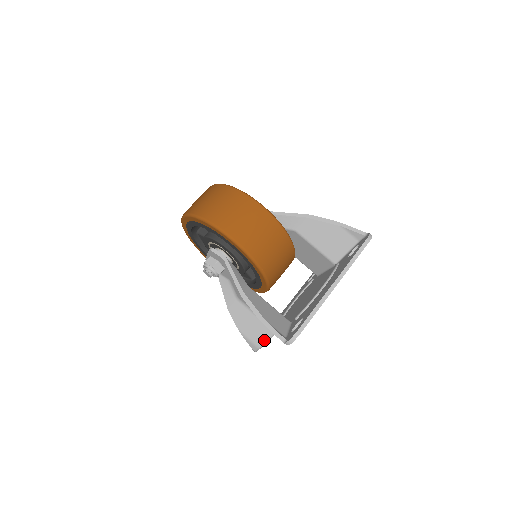
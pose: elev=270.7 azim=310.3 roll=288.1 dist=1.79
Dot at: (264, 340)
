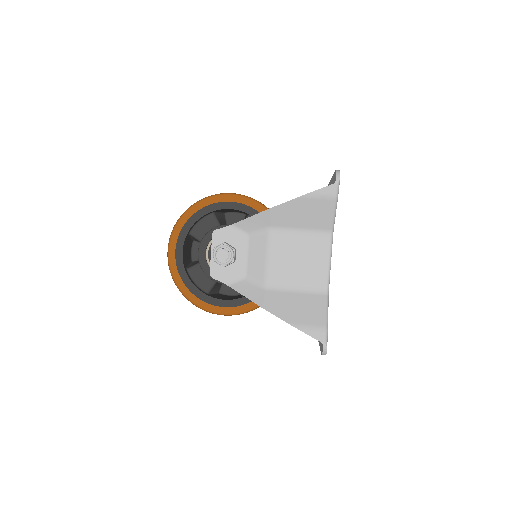
Dot at: (323, 313)
